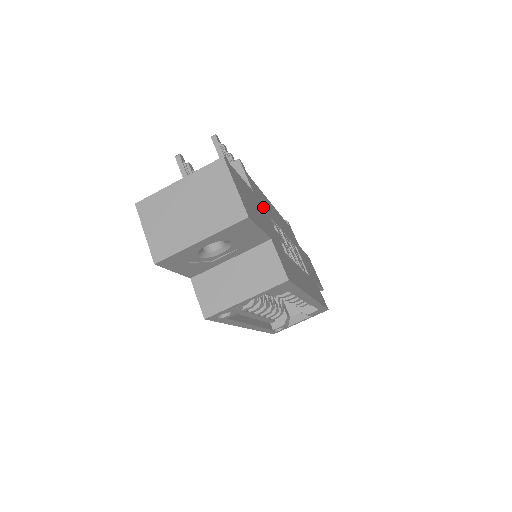
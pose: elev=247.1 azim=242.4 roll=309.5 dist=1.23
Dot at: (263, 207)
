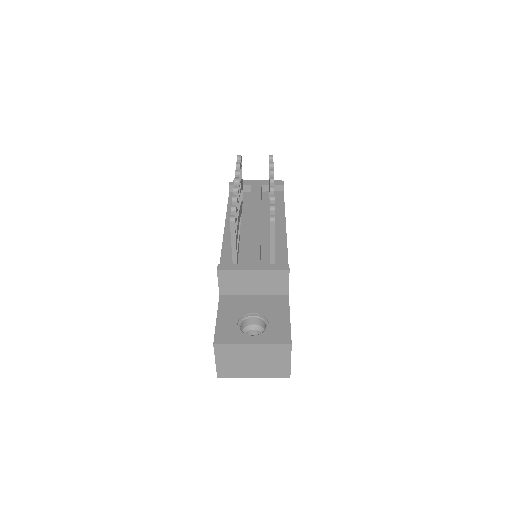
Dot at: occluded
